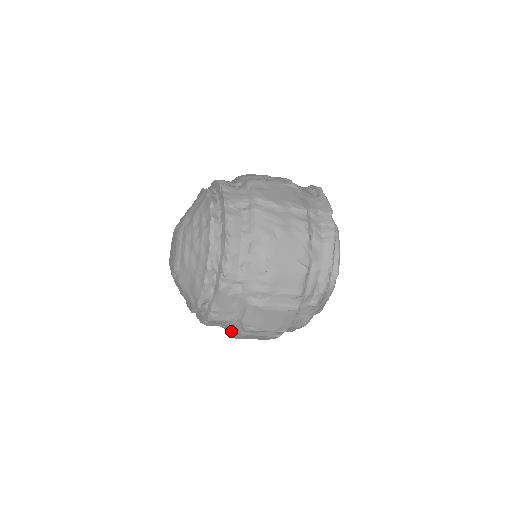
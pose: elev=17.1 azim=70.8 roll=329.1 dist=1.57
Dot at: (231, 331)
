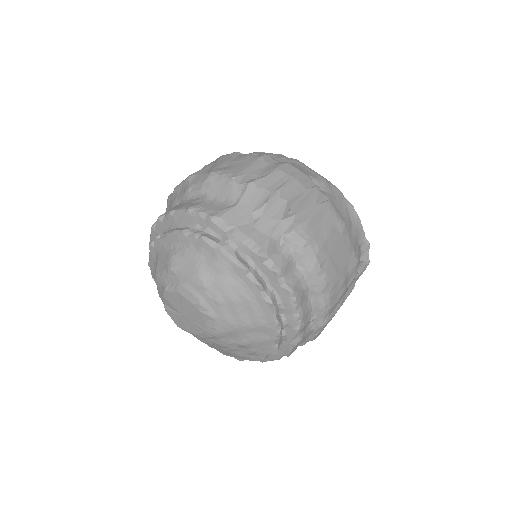
Dot at: occluded
